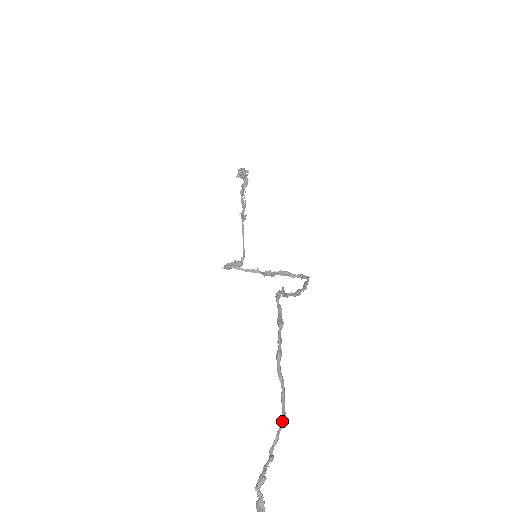
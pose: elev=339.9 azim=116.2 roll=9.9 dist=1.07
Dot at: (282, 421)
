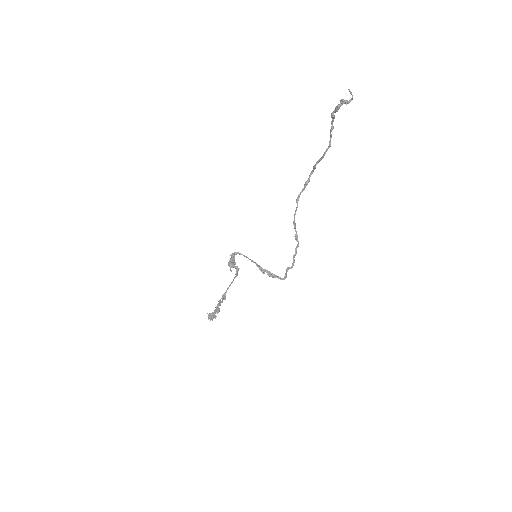
Dot at: (330, 143)
